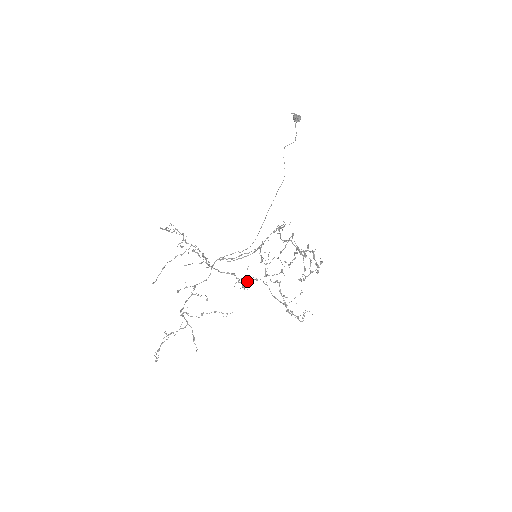
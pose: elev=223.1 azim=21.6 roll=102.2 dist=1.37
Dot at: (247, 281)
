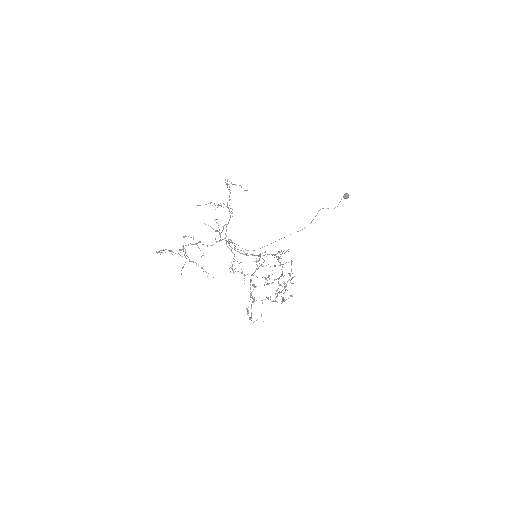
Dot at: occluded
